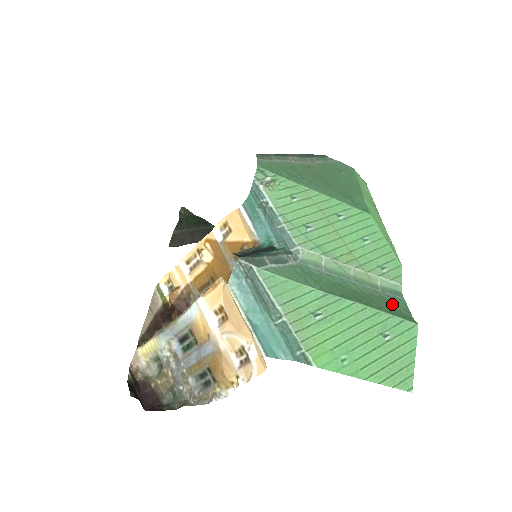
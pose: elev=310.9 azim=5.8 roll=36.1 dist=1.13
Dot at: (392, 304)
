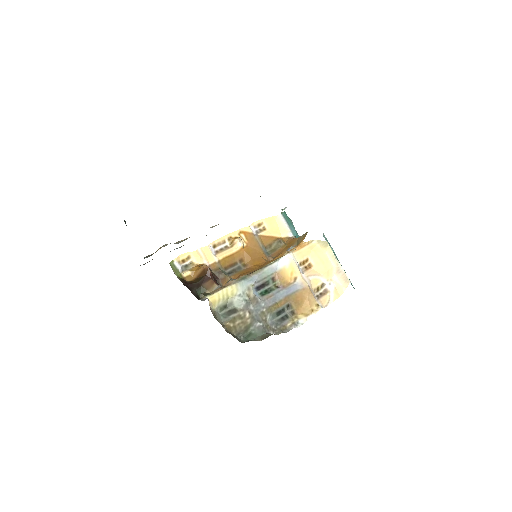
Dot at: occluded
